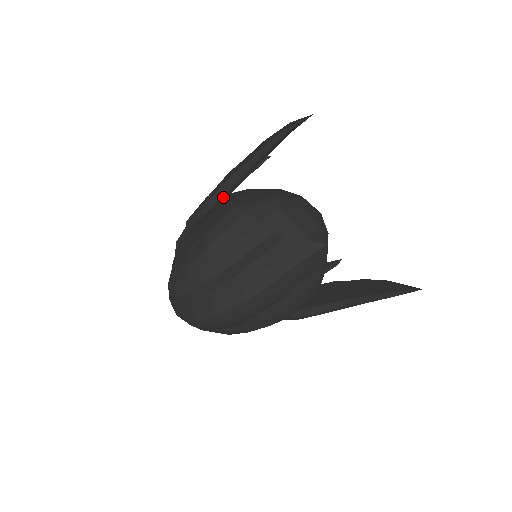
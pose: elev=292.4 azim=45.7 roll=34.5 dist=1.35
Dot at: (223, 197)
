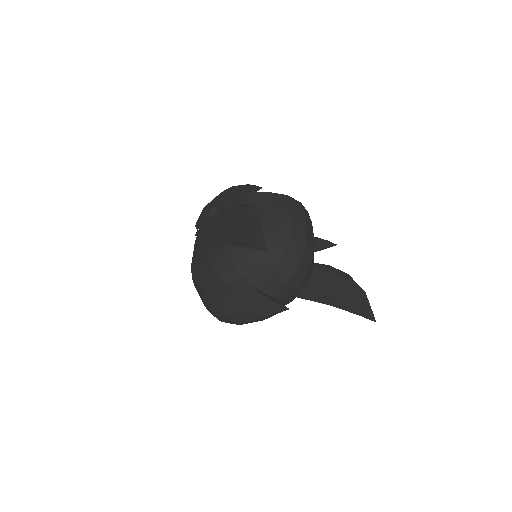
Dot at: (215, 247)
